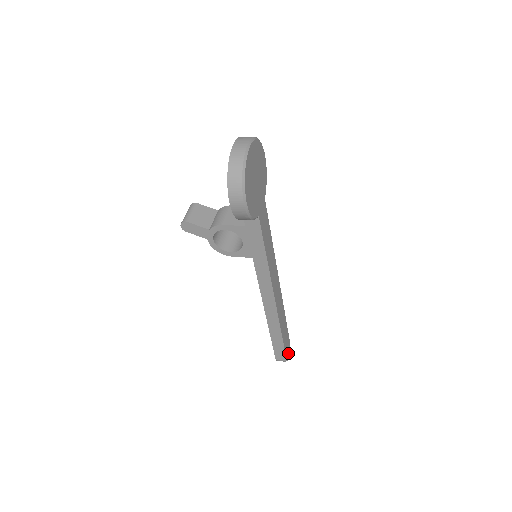
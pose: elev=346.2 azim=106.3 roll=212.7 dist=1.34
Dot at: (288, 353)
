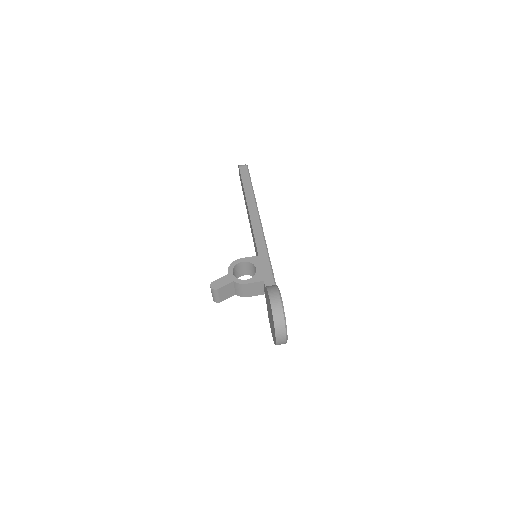
Dot at: occluded
